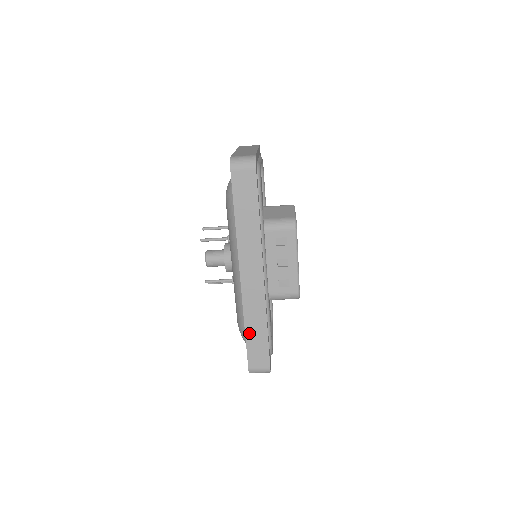
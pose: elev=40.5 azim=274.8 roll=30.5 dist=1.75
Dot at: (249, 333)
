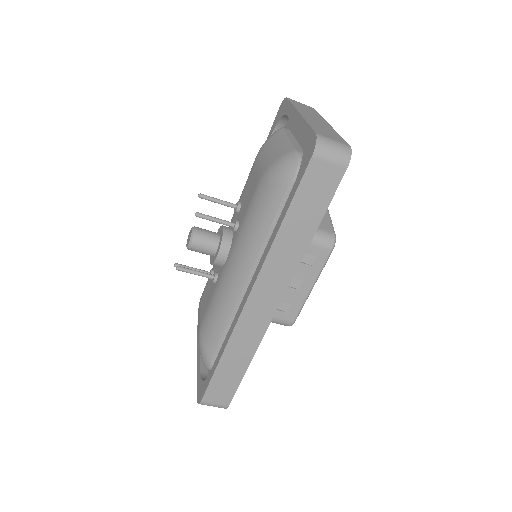
Dot at: (224, 363)
